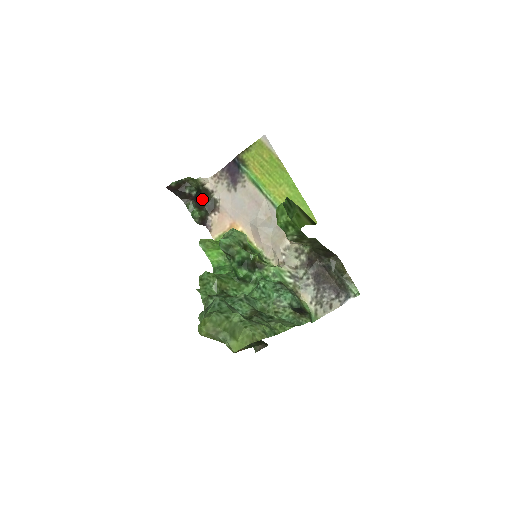
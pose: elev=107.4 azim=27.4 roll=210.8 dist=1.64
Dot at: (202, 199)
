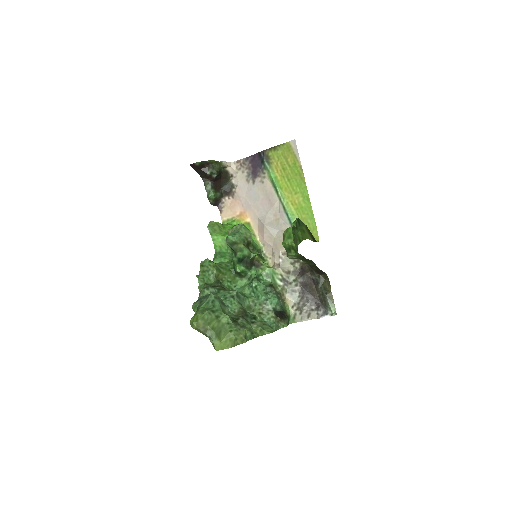
Dot at: (221, 181)
